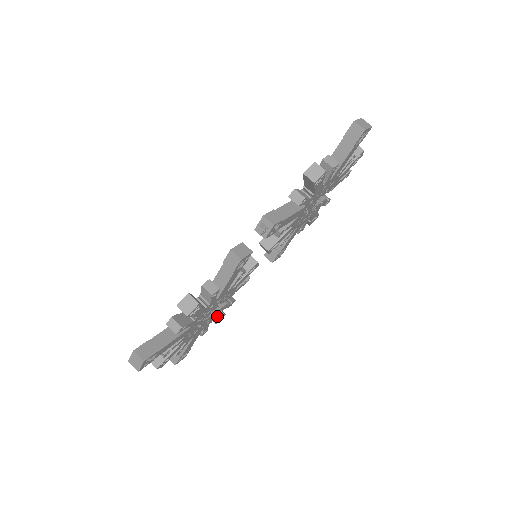
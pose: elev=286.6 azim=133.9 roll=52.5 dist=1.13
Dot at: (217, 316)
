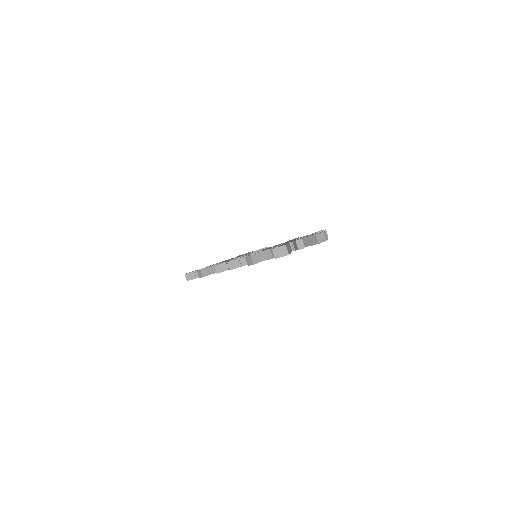
Dot at: occluded
